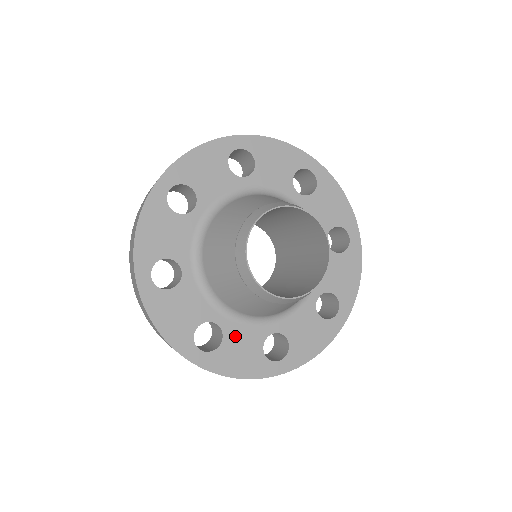
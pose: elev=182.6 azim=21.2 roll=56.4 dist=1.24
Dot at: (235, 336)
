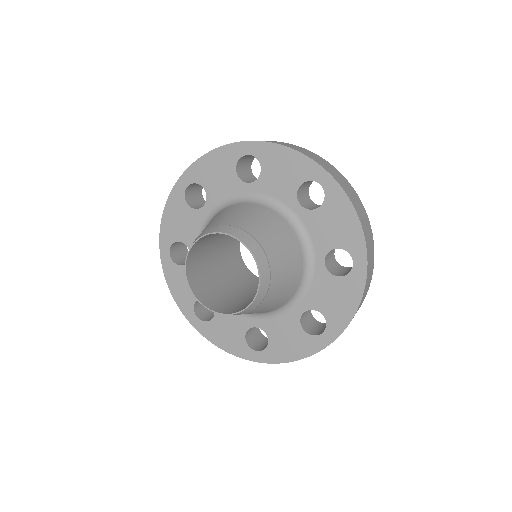
Dot at: occluded
